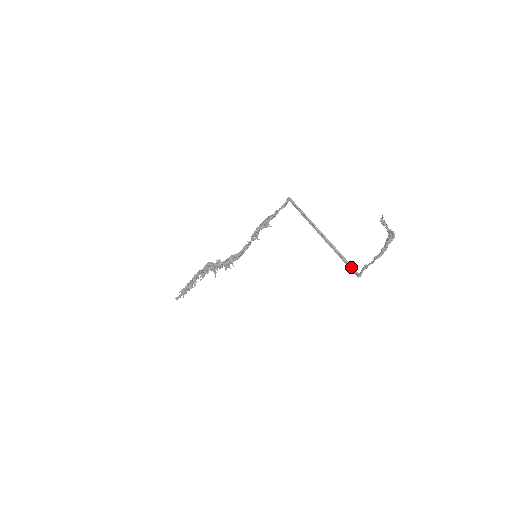
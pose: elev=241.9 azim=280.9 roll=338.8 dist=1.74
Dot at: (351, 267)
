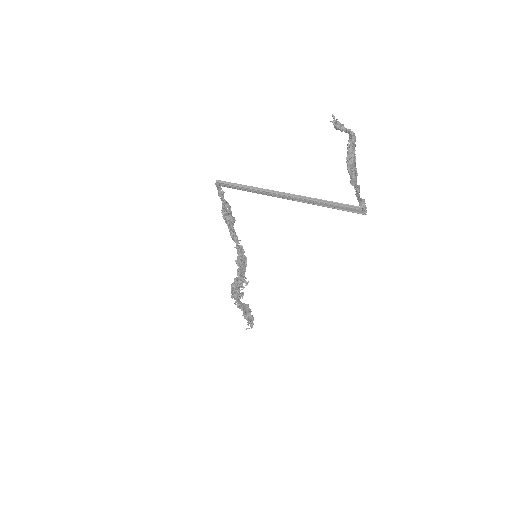
Dot at: (347, 207)
